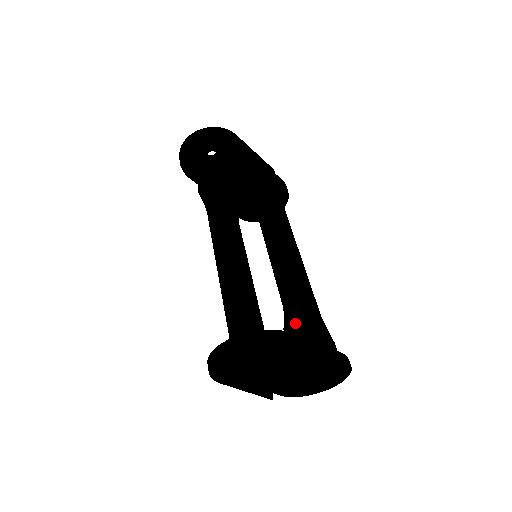
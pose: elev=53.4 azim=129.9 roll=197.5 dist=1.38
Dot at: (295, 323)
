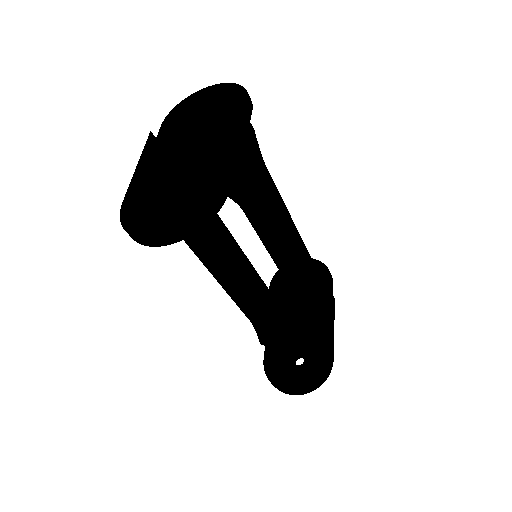
Dot at: (327, 339)
